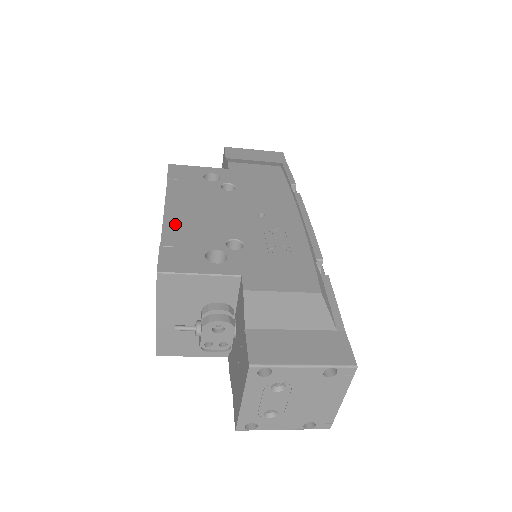
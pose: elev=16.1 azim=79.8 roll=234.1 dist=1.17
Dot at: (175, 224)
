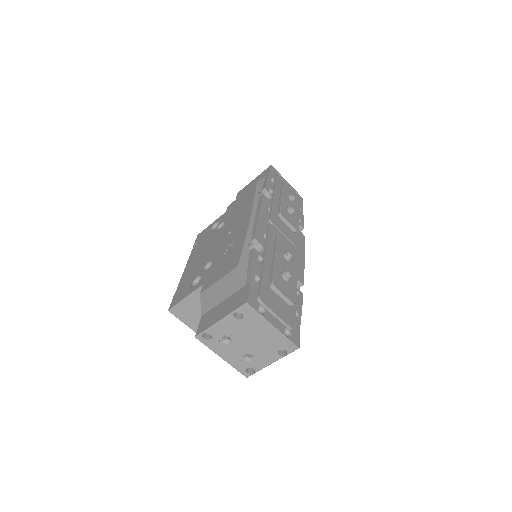
Dot at: (186, 274)
